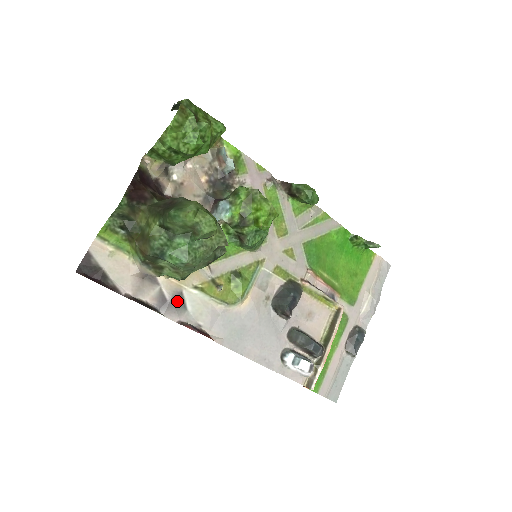
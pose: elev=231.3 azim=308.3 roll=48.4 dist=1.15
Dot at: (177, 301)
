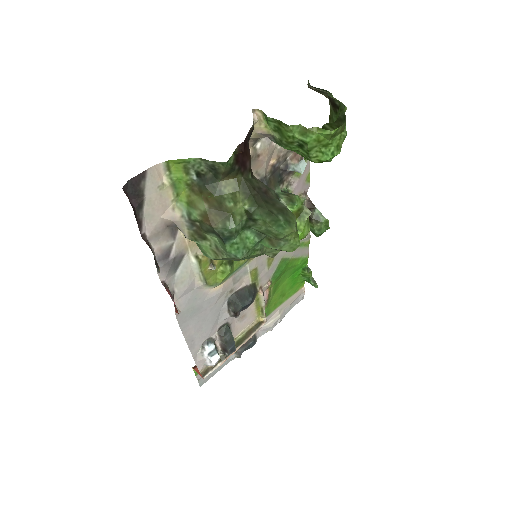
Dot at: (175, 262)
